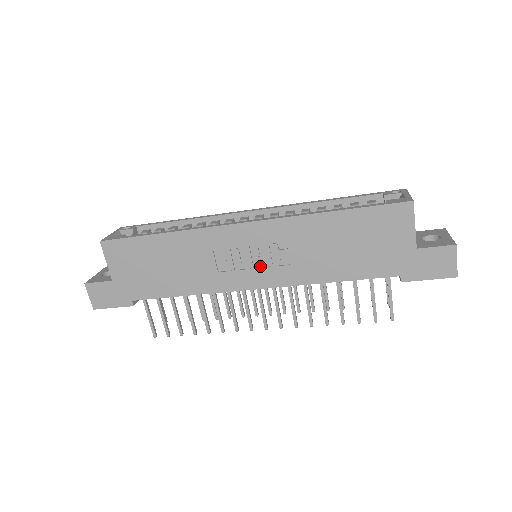
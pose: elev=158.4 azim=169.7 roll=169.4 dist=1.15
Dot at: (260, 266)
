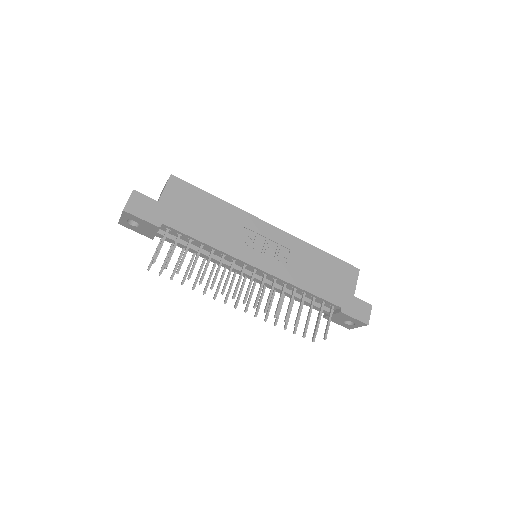
Dot at: (267, 255)
